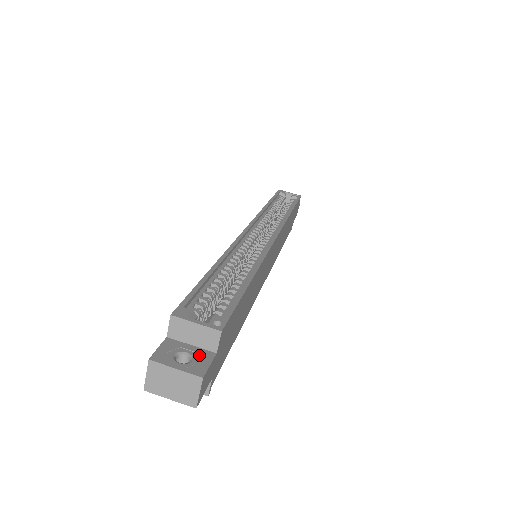
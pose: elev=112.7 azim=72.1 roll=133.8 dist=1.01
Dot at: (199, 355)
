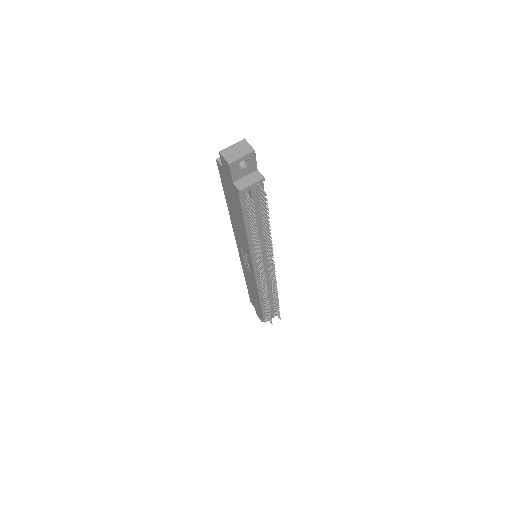
Dot at: occluded
